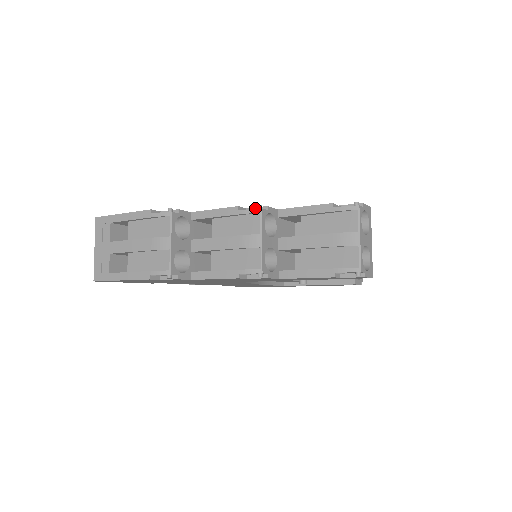
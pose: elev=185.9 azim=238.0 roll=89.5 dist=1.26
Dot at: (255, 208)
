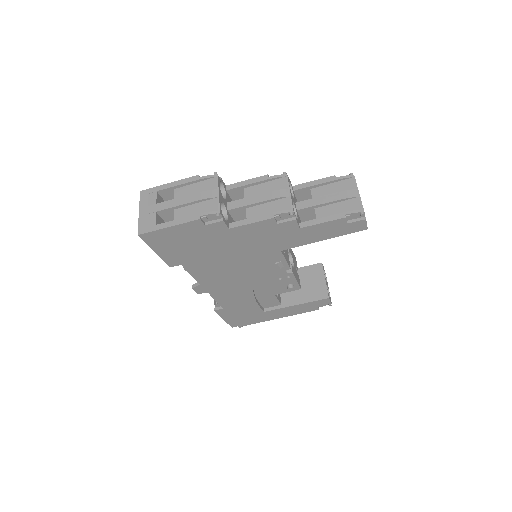
Dot at: occluded
